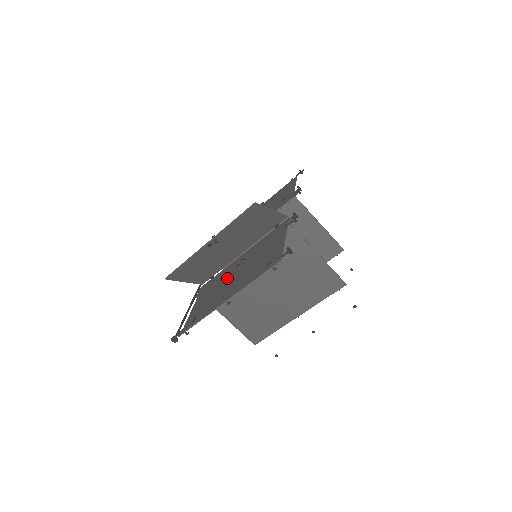
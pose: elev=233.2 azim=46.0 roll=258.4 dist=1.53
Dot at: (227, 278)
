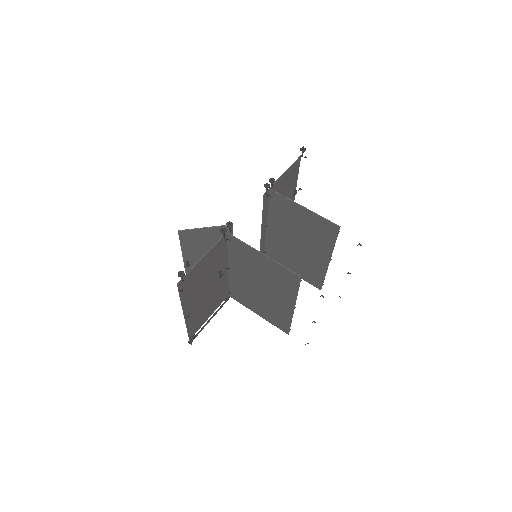
Dot at: (214, 288)
